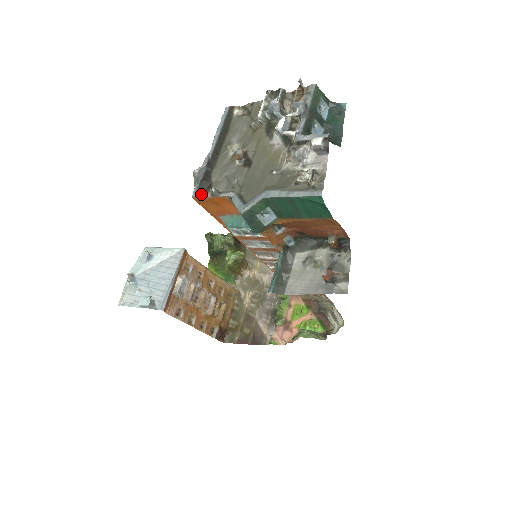
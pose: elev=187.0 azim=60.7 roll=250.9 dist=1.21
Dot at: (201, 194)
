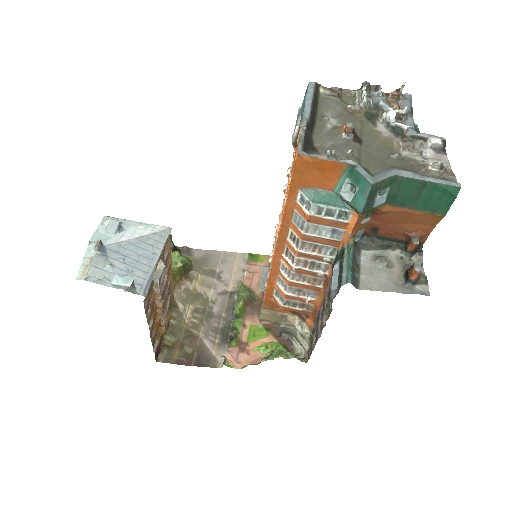
Dot at: (308, 153)
